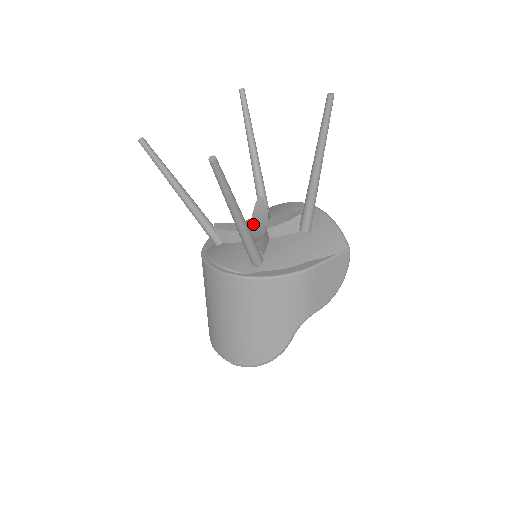
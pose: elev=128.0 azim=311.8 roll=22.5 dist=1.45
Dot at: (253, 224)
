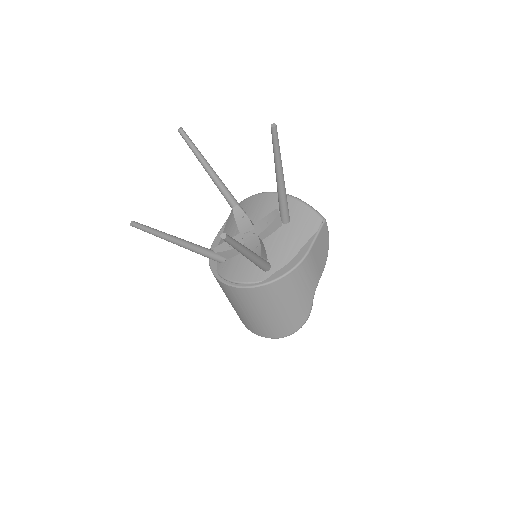
Dot at: (244, 235)
